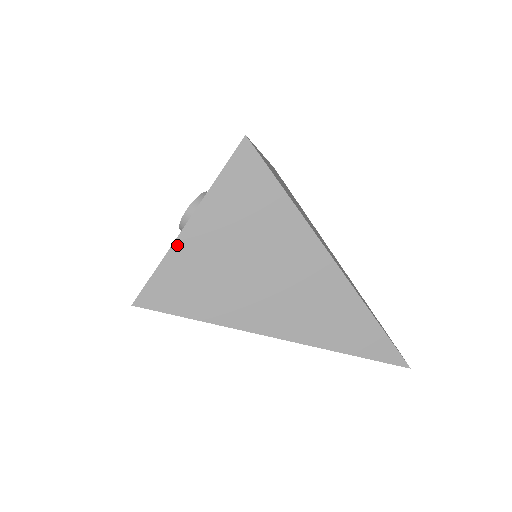
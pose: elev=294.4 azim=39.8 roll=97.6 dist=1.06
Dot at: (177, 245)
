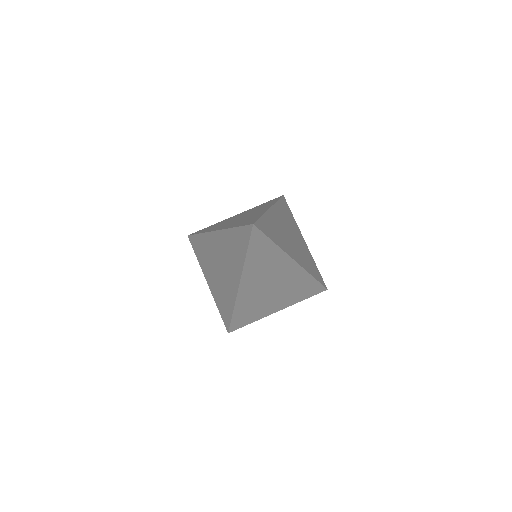
Dot at: occluded
